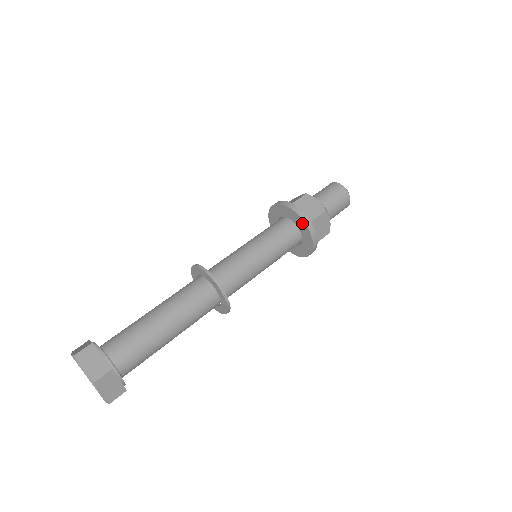
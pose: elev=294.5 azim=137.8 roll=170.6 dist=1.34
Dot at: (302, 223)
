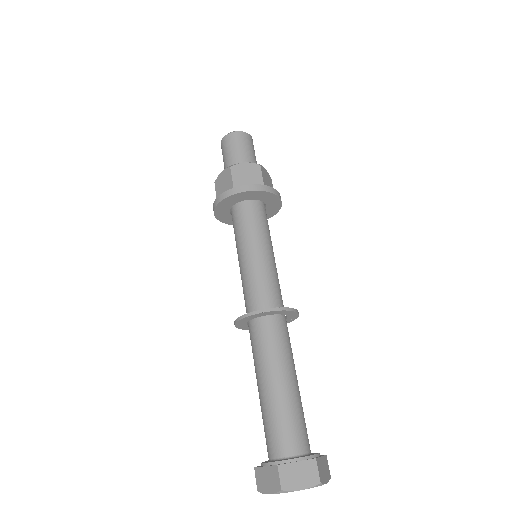
Dot at: (262, 194)
